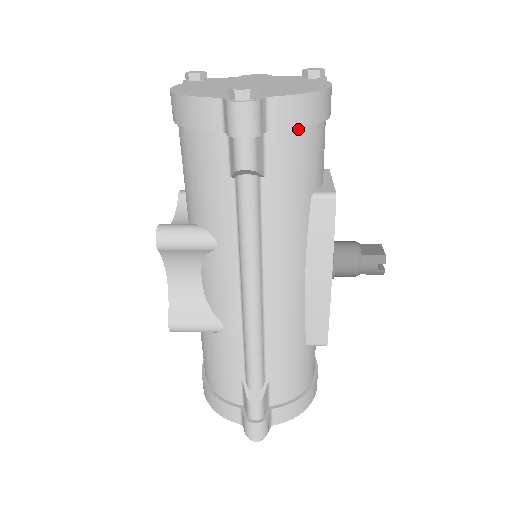
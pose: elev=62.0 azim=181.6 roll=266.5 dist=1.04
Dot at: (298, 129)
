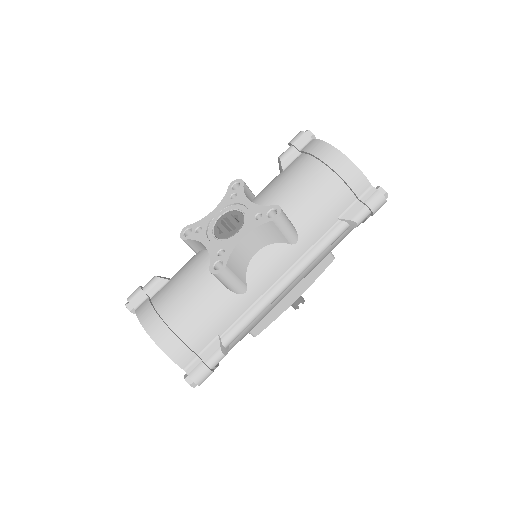
Dot at: occluded
